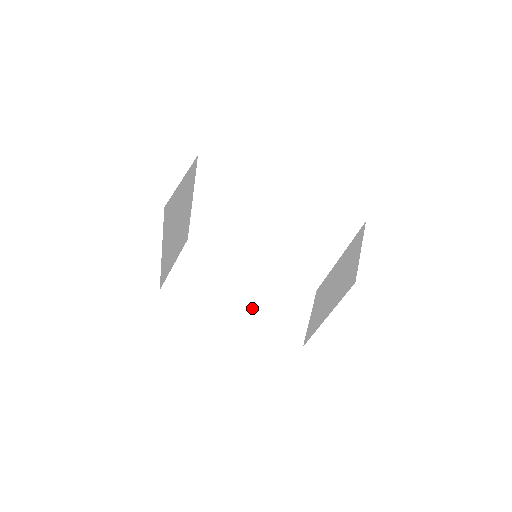
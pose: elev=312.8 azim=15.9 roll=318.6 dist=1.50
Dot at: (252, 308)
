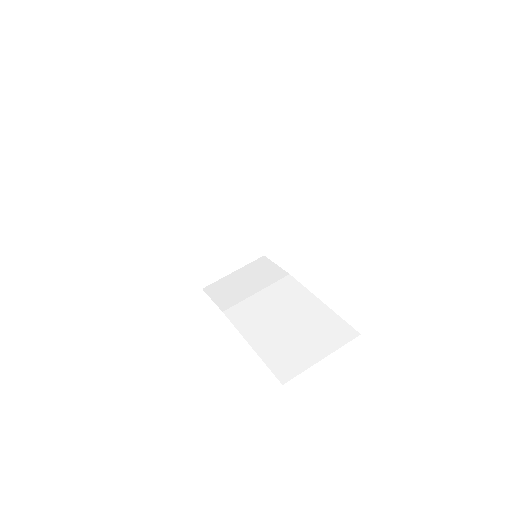
Dot at: (263, 326)
